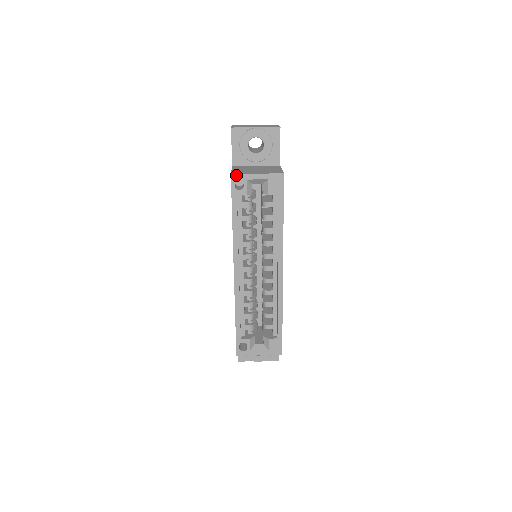
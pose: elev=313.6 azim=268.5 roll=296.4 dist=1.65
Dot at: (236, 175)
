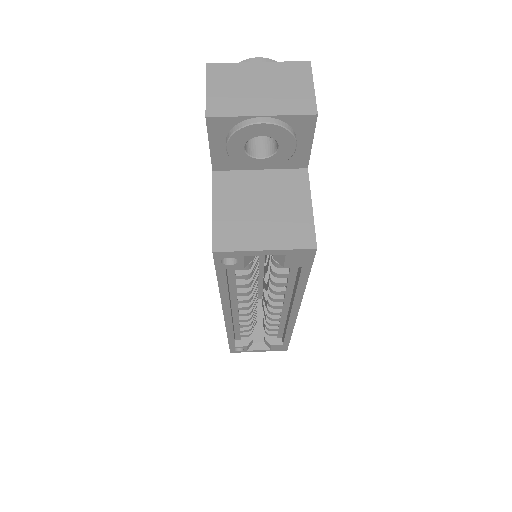
Dot at: (223, 252)
